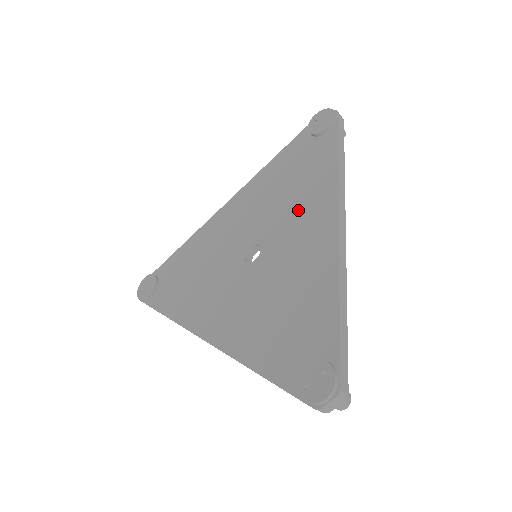
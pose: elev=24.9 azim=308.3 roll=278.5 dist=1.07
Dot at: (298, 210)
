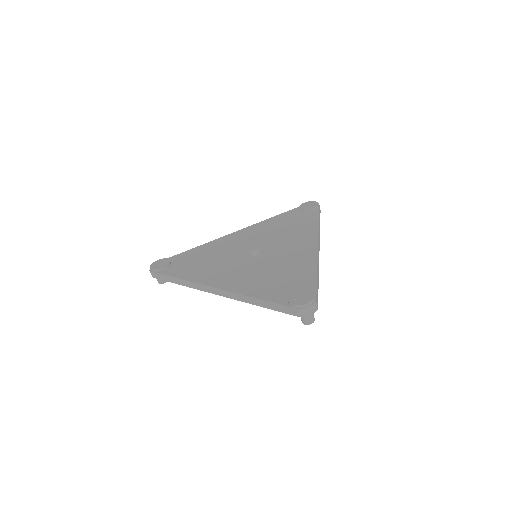
Dot at: (290, 237)
